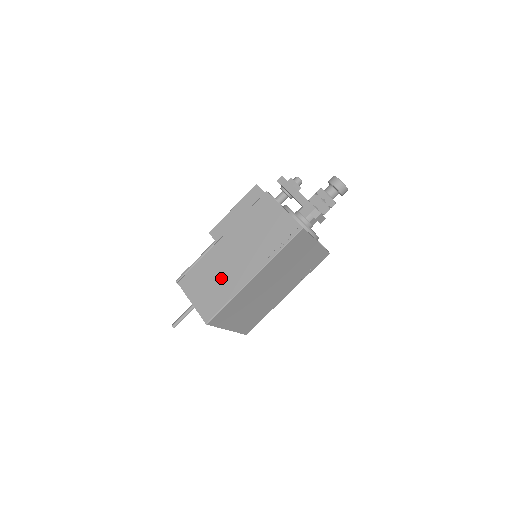
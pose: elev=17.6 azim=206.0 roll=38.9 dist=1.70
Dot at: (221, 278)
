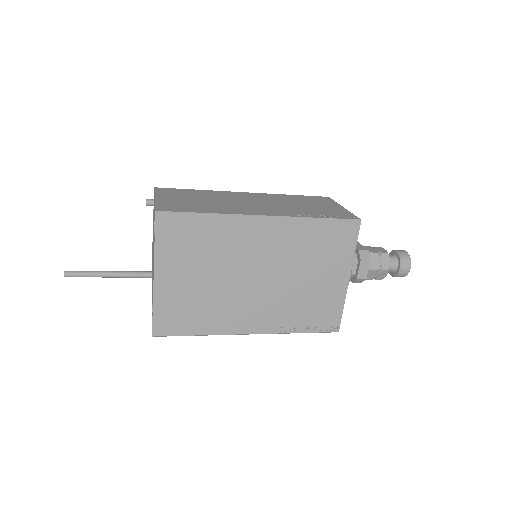
Dot at: (218, 202)
